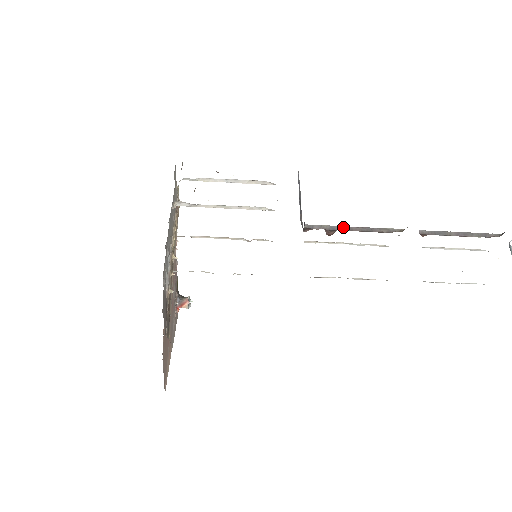
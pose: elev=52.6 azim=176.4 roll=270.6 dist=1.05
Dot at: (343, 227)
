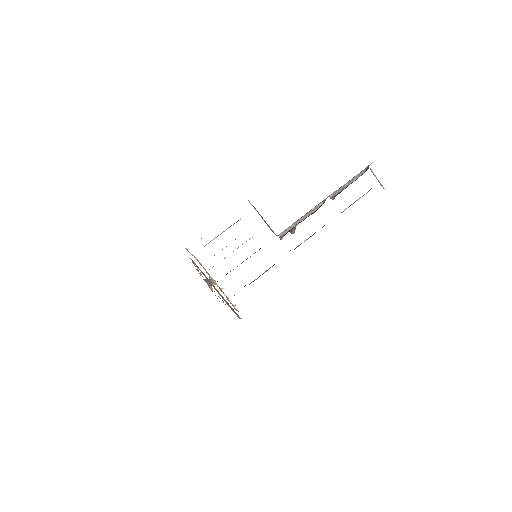
Dot at: (296, 223)
